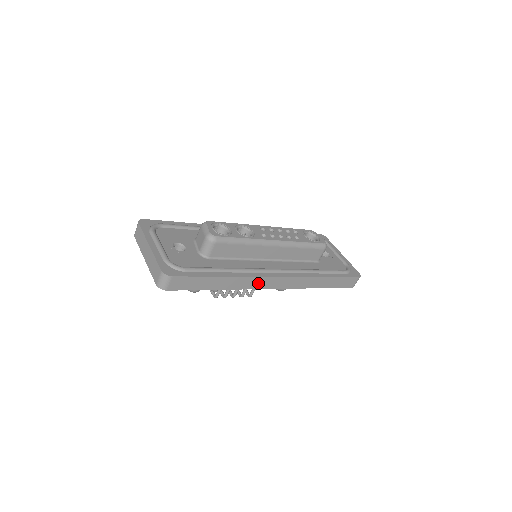
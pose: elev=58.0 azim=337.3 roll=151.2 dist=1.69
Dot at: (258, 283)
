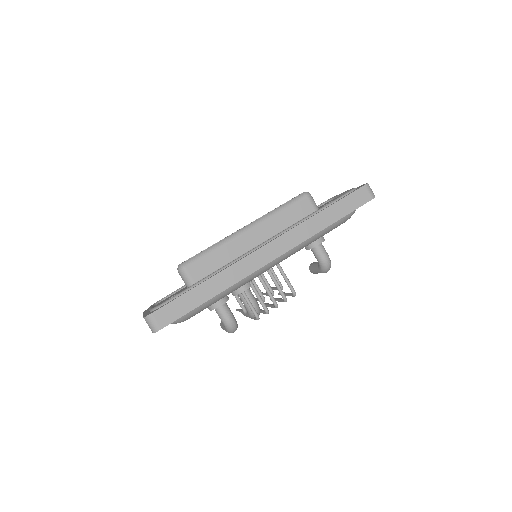
Dot at: (249, 265)
